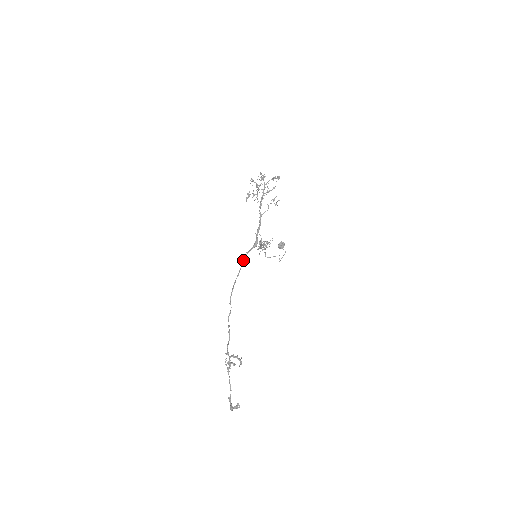
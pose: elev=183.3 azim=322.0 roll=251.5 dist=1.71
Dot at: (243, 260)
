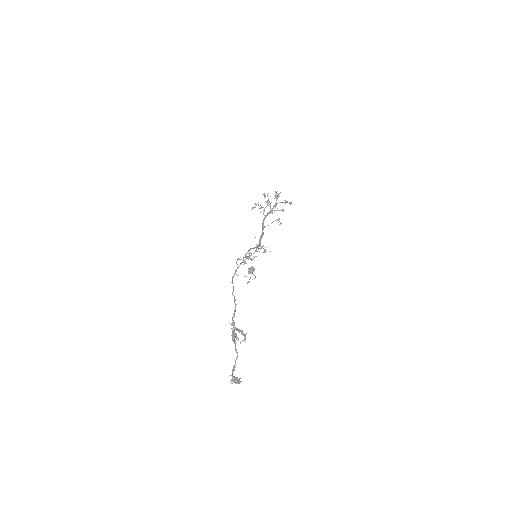
Dot at: (246, 253)
